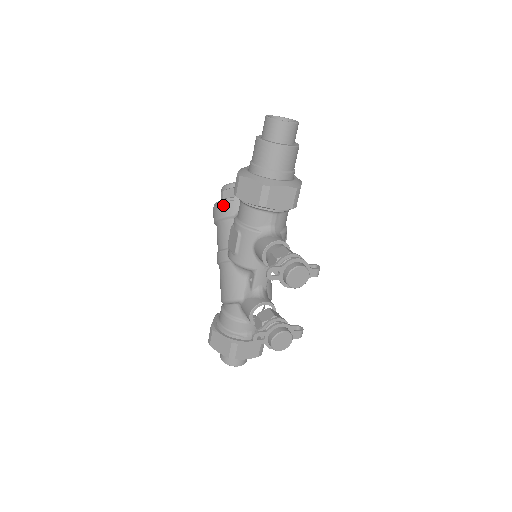
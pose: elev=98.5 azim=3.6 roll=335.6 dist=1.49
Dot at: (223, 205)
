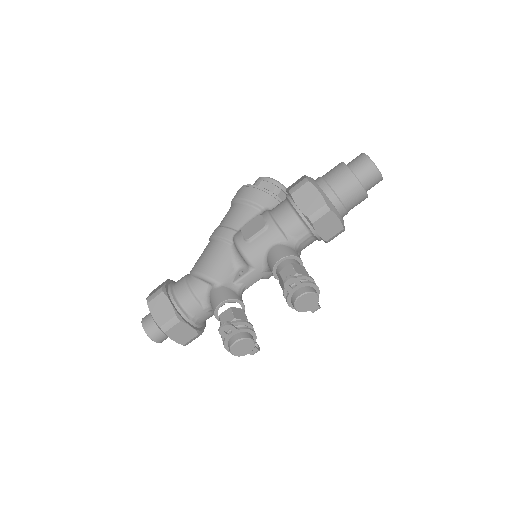
Dot at: (259, 192)
